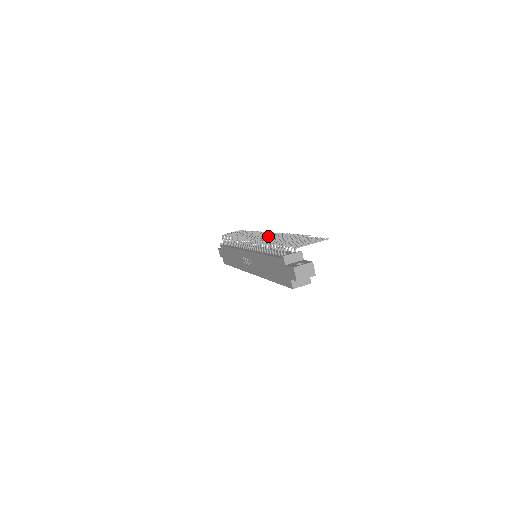
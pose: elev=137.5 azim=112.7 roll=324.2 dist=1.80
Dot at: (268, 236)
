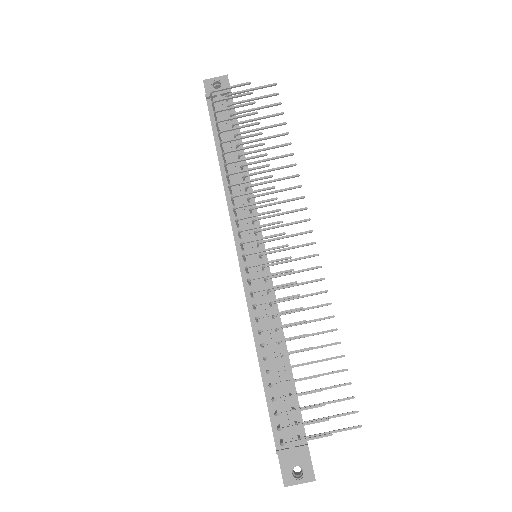
Dot at: (276, 314)
